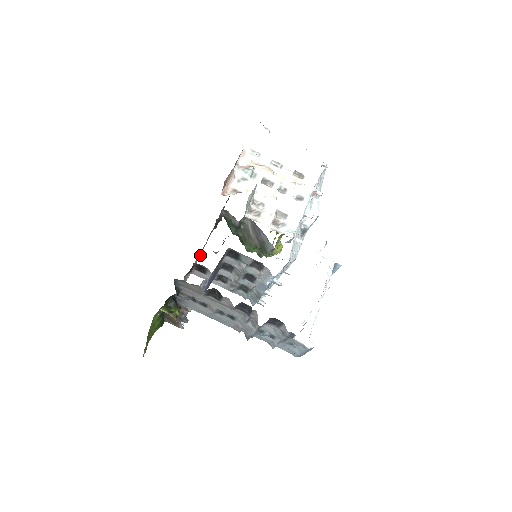
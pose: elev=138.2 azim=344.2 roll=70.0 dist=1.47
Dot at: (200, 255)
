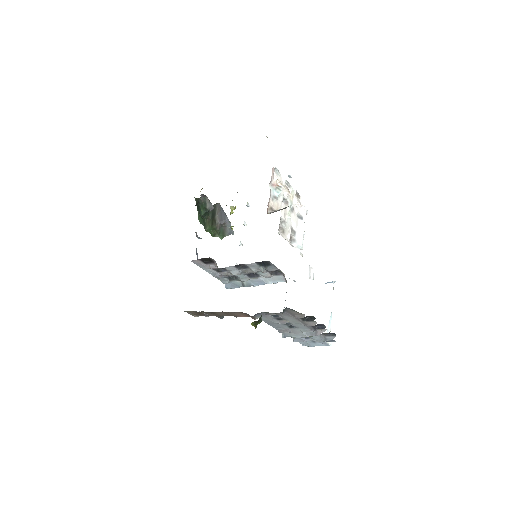
Dot at: occluded
